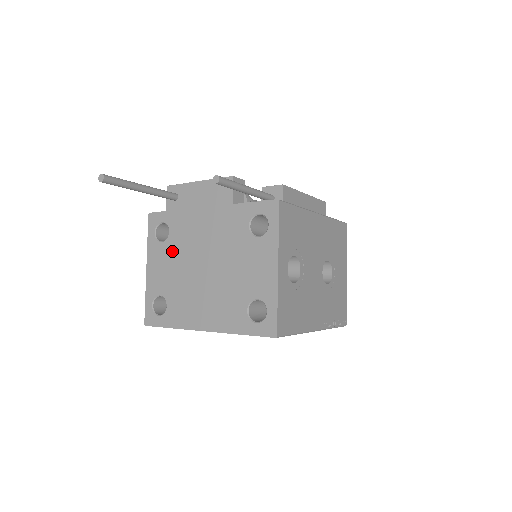
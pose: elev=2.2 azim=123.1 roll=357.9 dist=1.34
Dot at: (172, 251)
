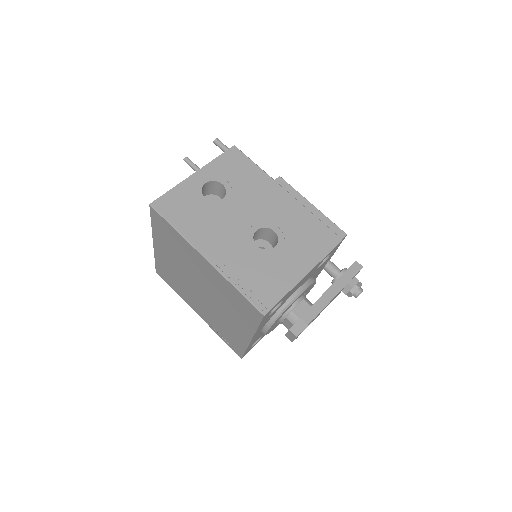
Dot at: occluded
